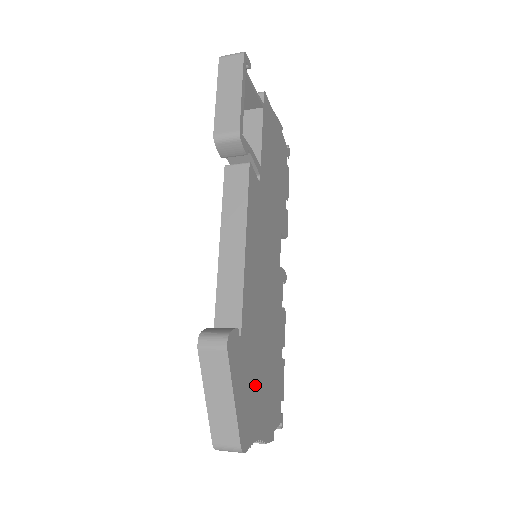
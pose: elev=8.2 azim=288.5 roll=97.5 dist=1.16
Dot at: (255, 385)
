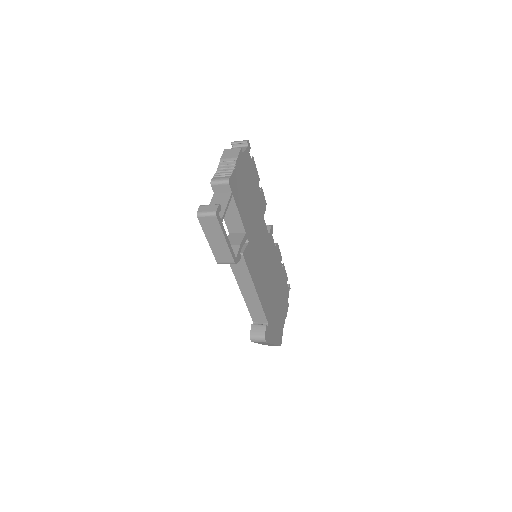
Dot at: (277, 316)
